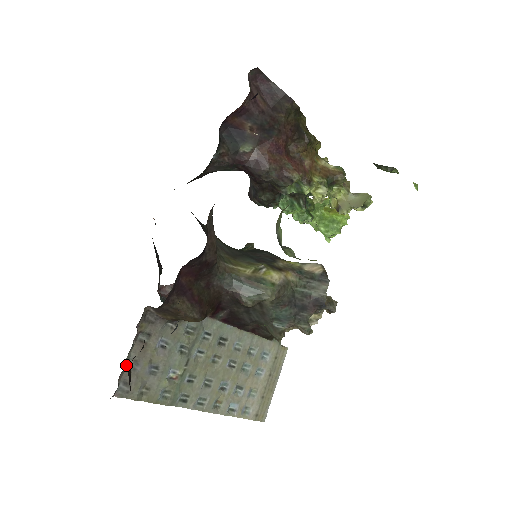
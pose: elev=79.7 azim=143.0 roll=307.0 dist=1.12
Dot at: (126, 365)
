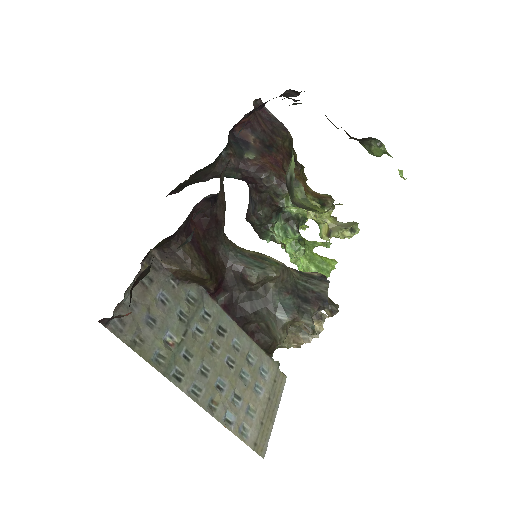
Dot at: (124, 299)
